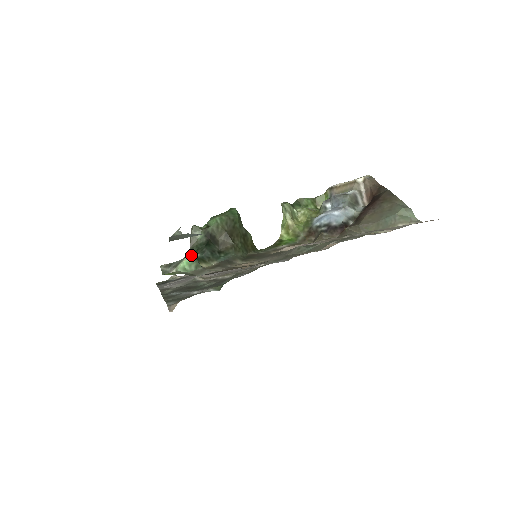
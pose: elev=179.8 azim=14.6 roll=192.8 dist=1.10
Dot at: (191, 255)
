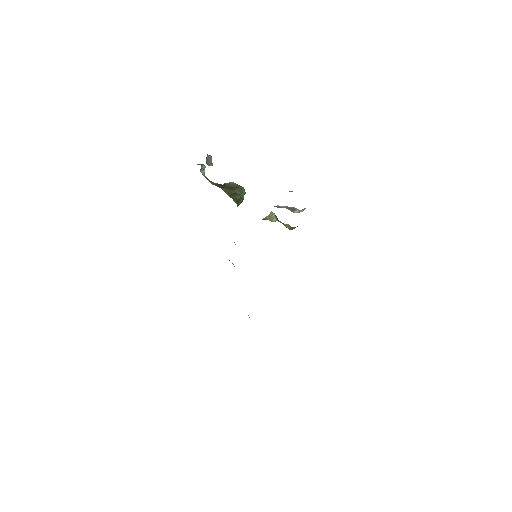
Dot at: occluded
